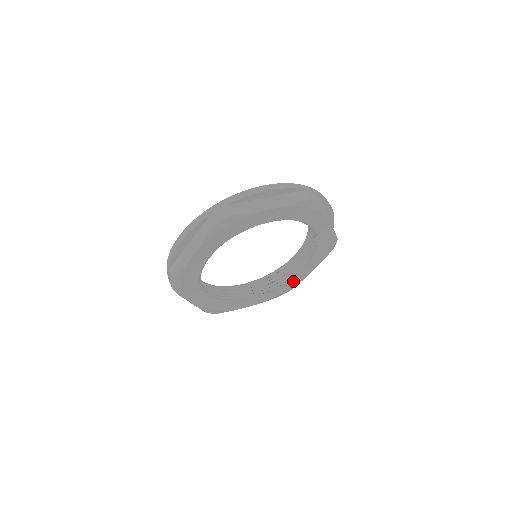
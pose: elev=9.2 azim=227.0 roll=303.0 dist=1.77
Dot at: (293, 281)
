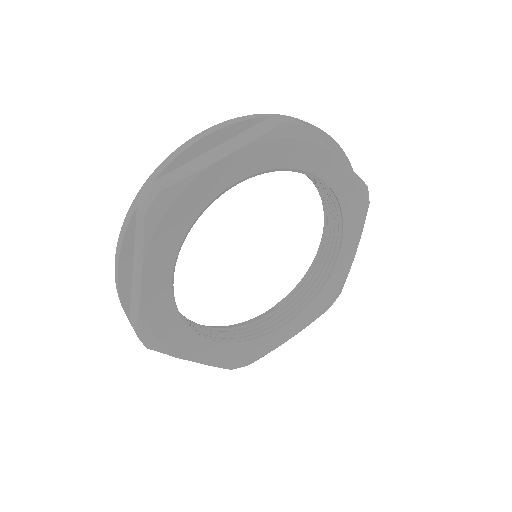
Dot at: (265, 342)
